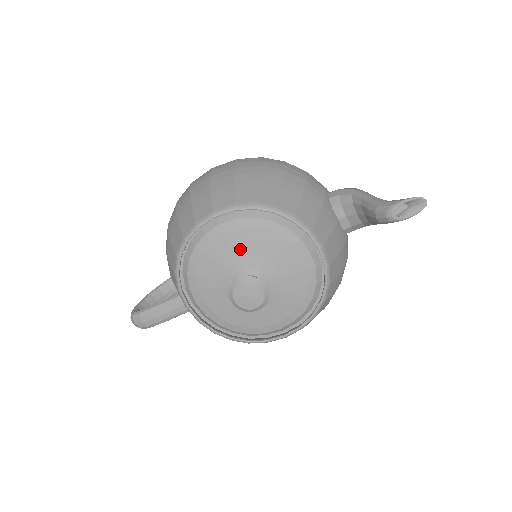
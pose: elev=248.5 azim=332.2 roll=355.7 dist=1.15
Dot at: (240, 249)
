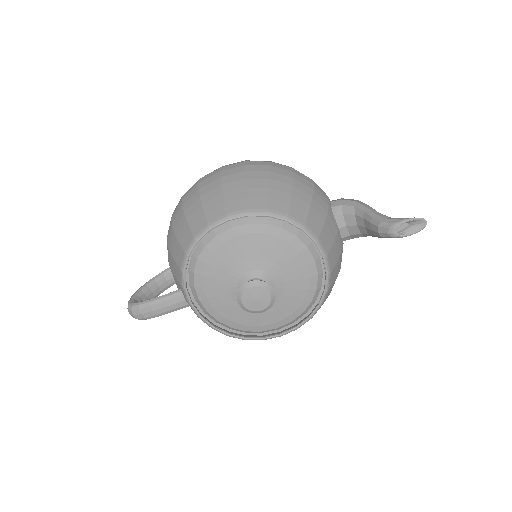
Dot at: (249, 253)
